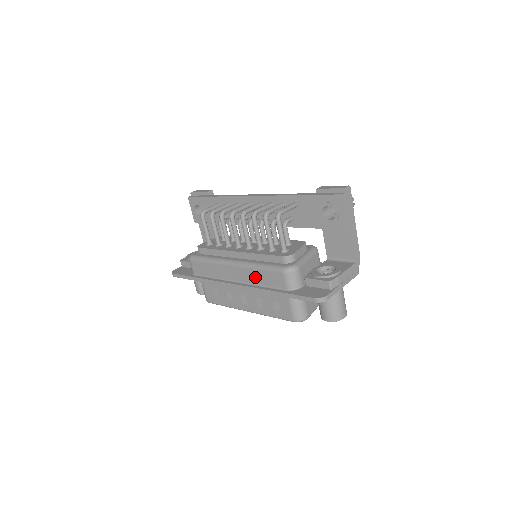
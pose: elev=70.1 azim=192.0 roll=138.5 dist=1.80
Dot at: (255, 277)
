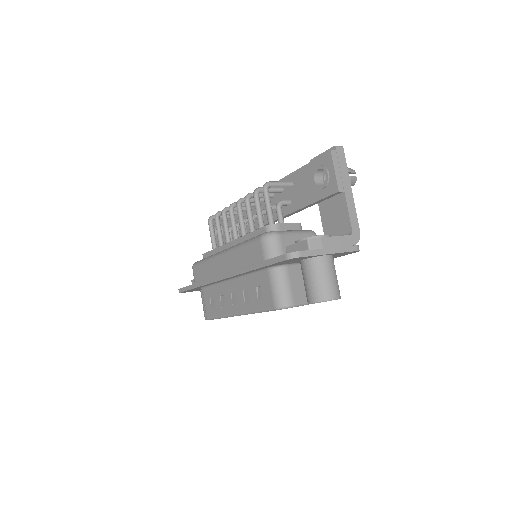
Dot at: (239, 259)
